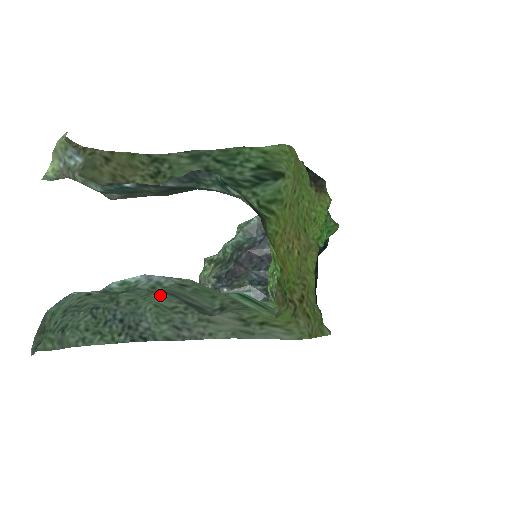
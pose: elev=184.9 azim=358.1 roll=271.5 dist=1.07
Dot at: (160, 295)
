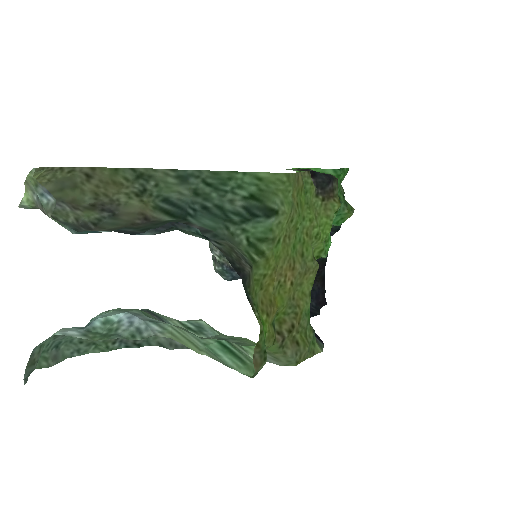
Dot at: (151, 311)
